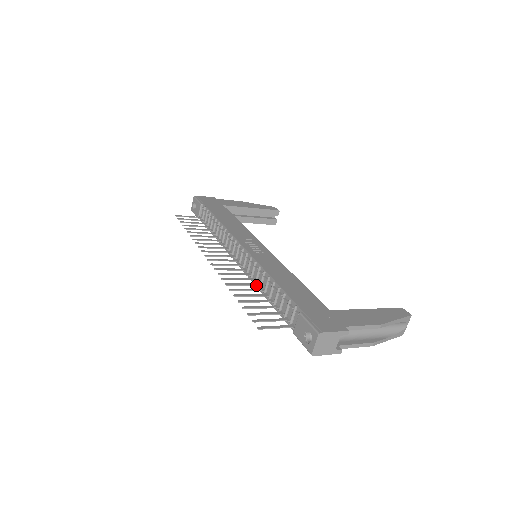
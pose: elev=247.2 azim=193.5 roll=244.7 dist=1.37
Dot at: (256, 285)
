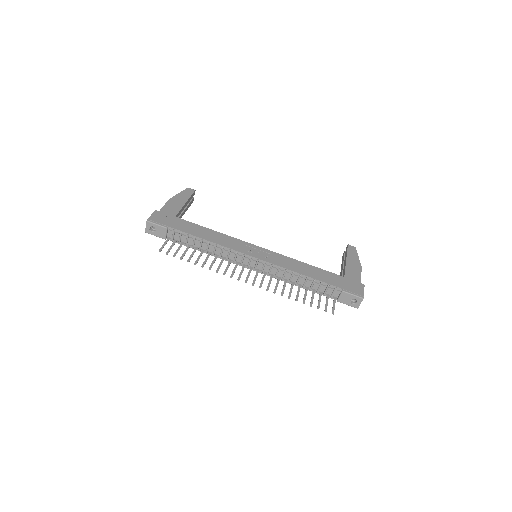
Dot at: (287, 281)
